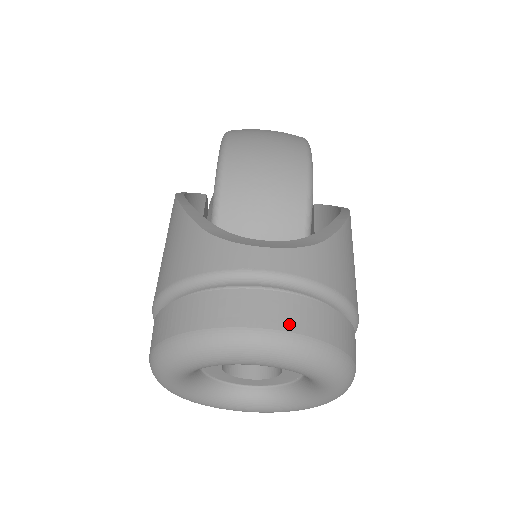
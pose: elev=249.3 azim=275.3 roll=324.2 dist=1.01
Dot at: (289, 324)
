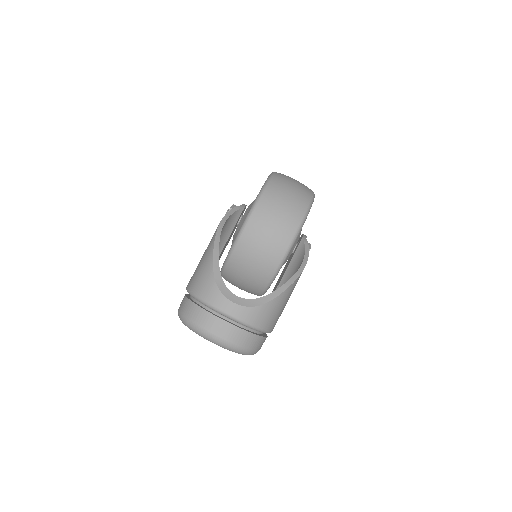
Dot at: (229, 338)
